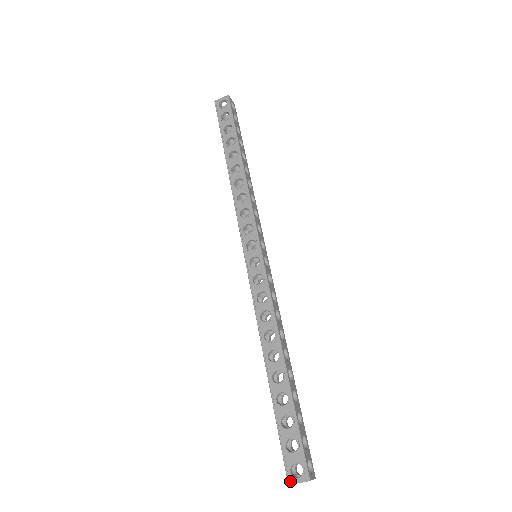
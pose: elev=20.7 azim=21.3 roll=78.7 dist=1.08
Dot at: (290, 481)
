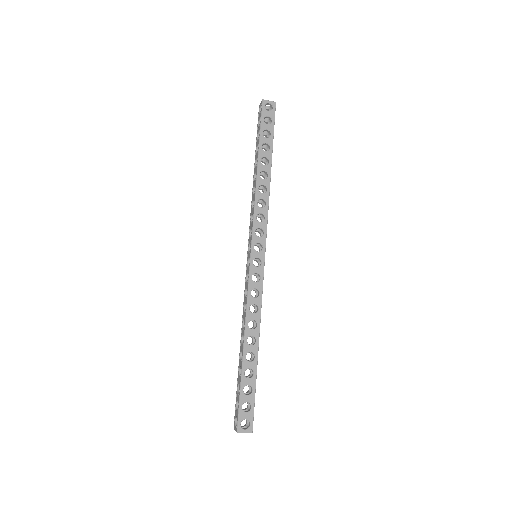
Dot at: (234, 427)
